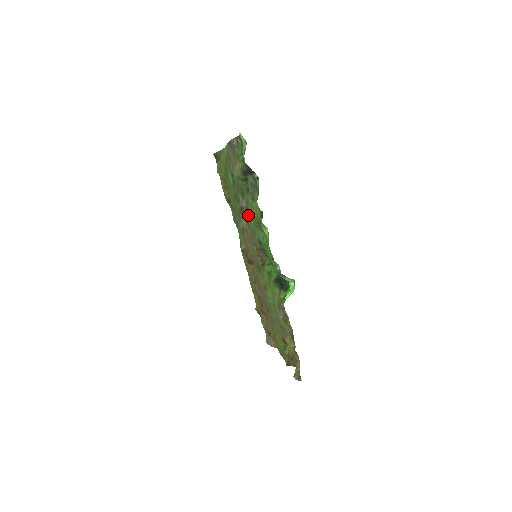
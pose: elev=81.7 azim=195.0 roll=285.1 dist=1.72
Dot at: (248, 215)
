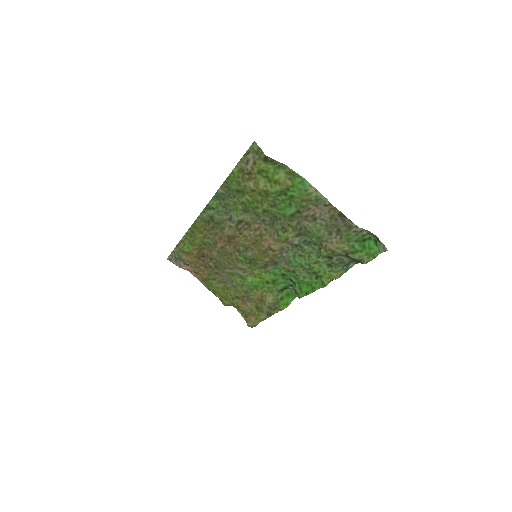
Dot at: (289, 246)
